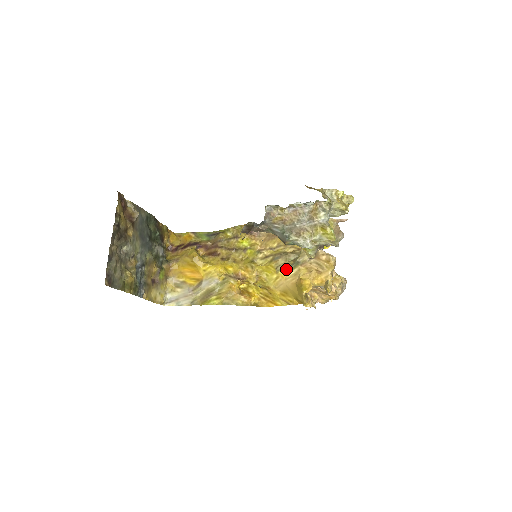
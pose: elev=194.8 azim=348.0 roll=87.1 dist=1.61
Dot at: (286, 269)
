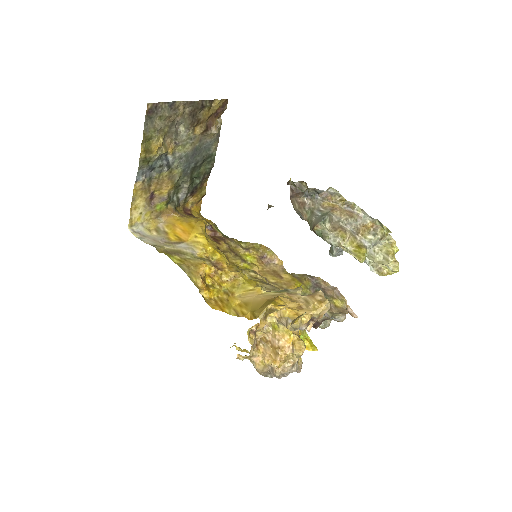
Dot at: (267, 291)
